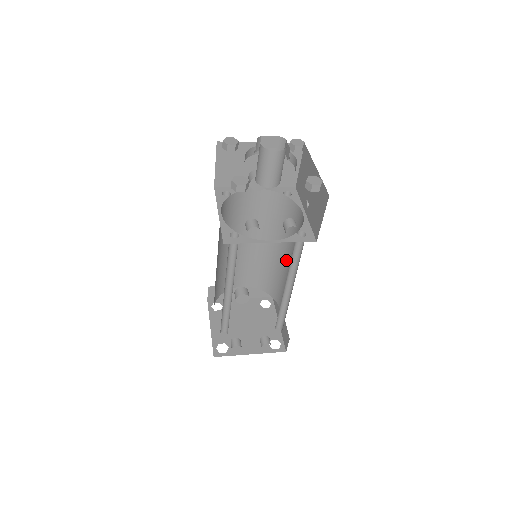
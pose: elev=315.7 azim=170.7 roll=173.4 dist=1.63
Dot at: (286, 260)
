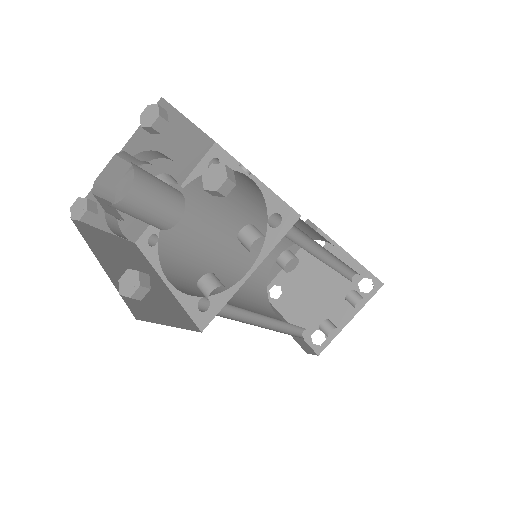
Dot at: occluded
